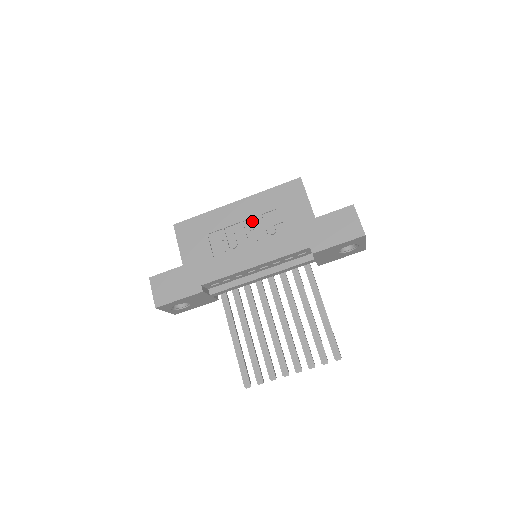
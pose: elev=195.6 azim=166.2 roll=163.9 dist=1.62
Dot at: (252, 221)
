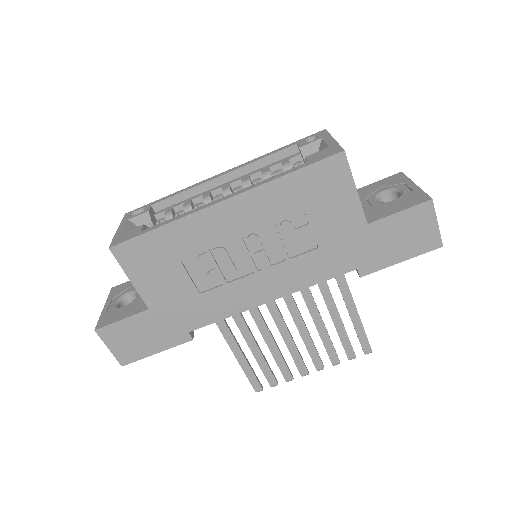
Dot at: (257, 233)
